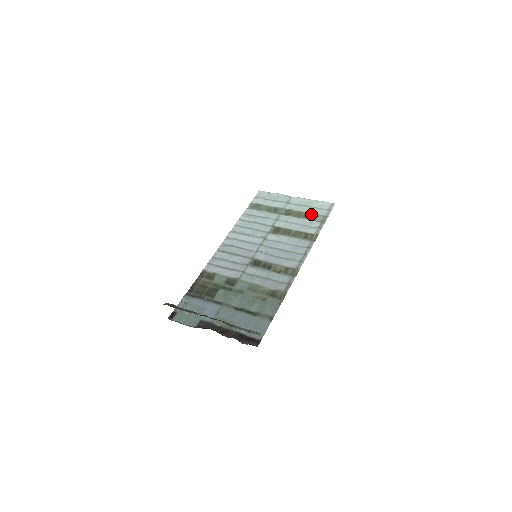
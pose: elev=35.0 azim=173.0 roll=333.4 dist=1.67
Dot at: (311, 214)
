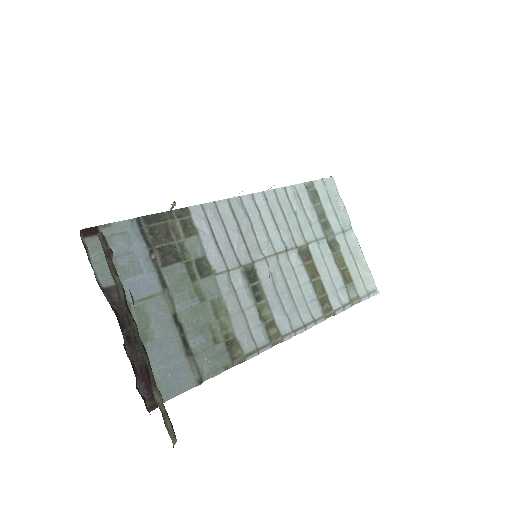
Dot at: (350, 277)
